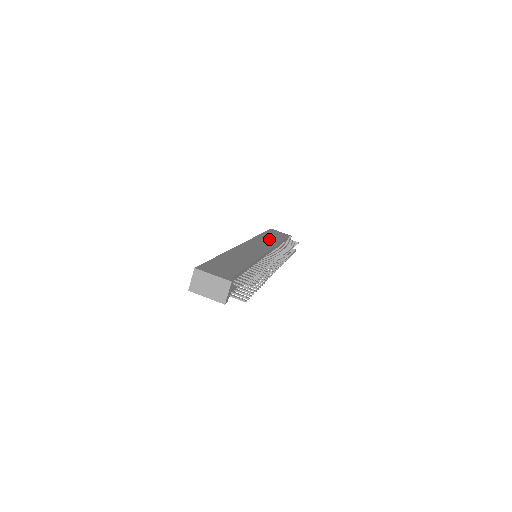
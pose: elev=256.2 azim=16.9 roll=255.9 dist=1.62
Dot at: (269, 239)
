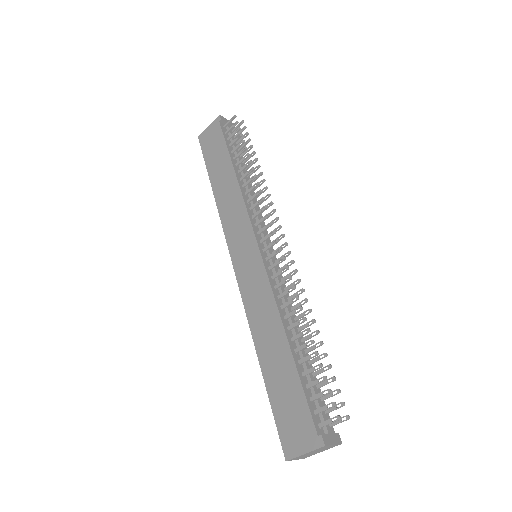
Dot at: (227, 191)
